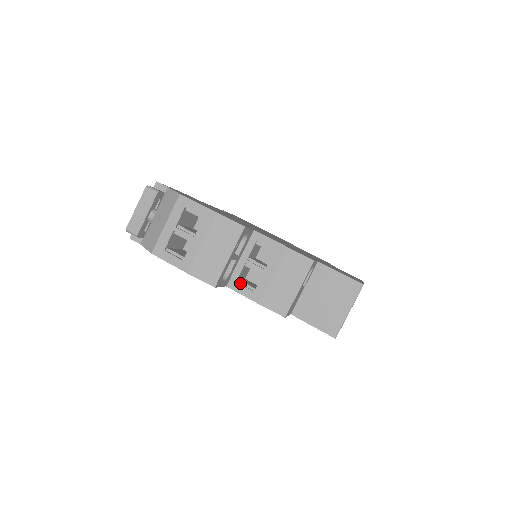
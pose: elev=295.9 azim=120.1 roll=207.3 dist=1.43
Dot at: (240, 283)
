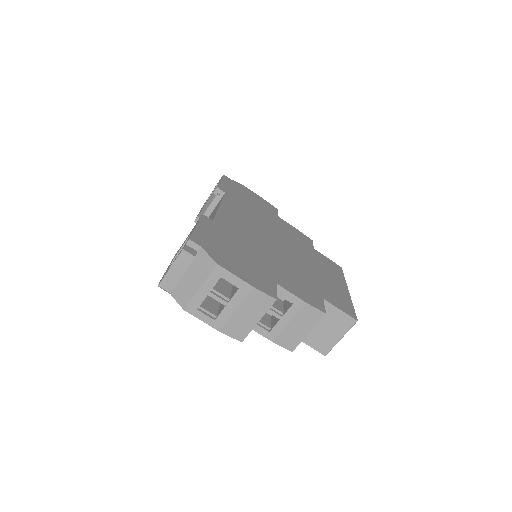
Dot at: occluded
